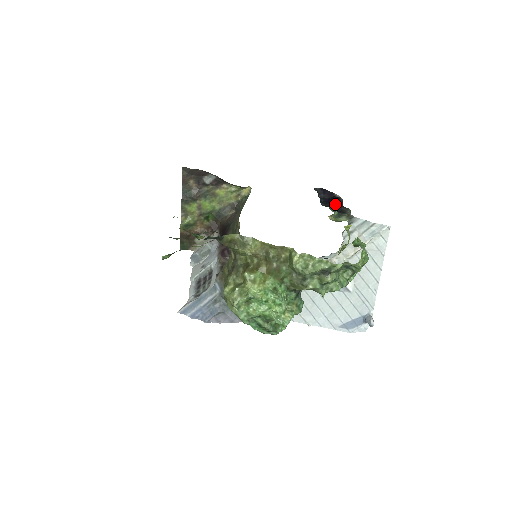
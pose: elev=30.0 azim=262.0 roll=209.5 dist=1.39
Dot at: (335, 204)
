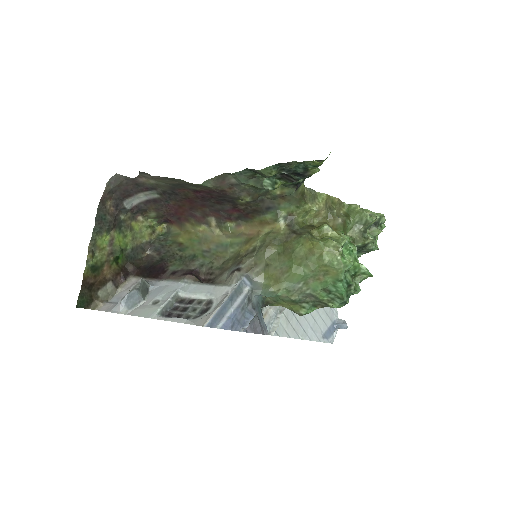
Dot at: occluded
